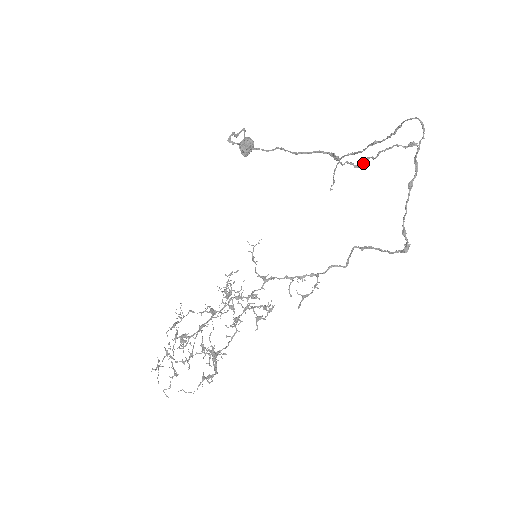
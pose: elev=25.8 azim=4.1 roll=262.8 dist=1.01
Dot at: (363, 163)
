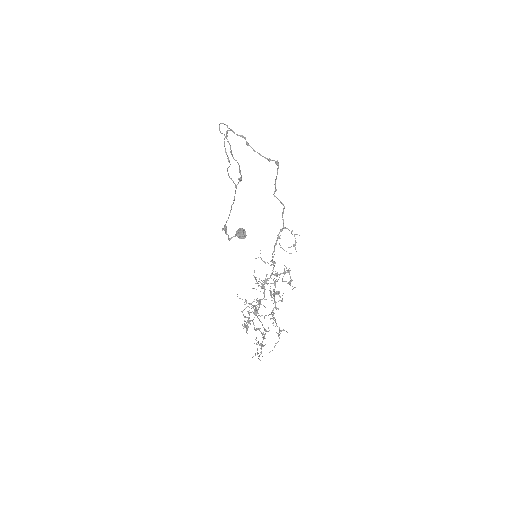
Dot at: (229, 162)
